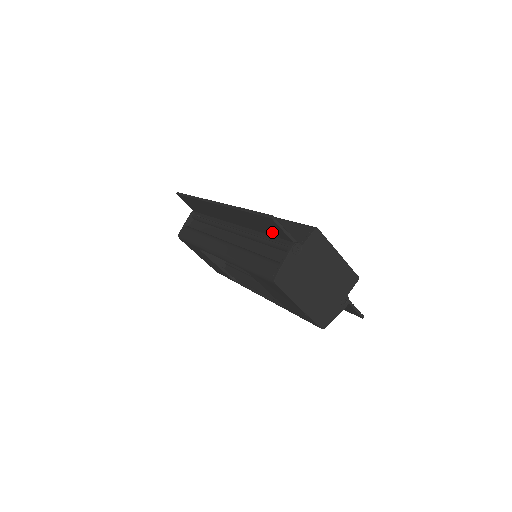
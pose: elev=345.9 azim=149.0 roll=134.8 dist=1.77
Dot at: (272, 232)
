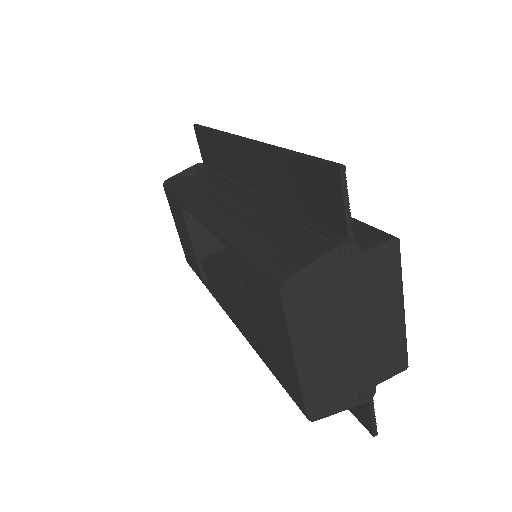
Dot at: (316, 208)
